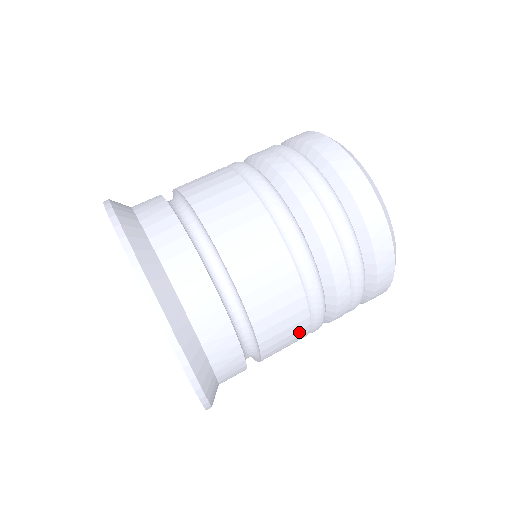
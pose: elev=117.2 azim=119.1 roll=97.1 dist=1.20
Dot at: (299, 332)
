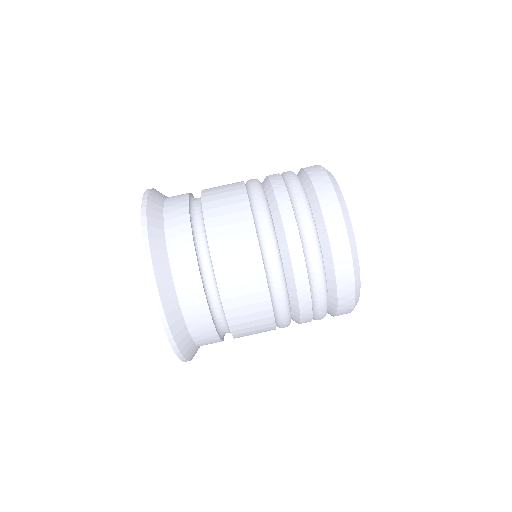
Dot at: (266, 329)
